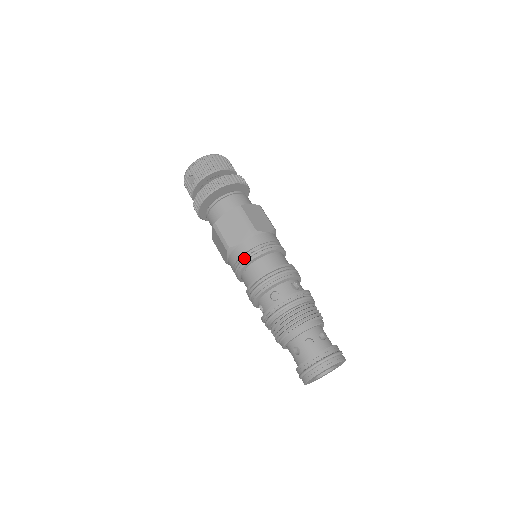
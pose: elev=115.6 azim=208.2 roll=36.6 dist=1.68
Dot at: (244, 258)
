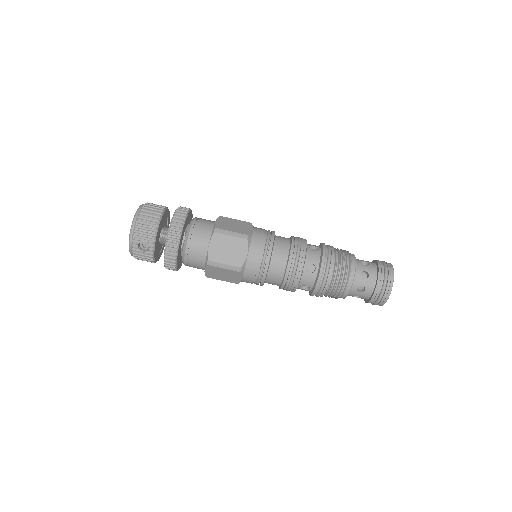
Dot at: (261, 264)
